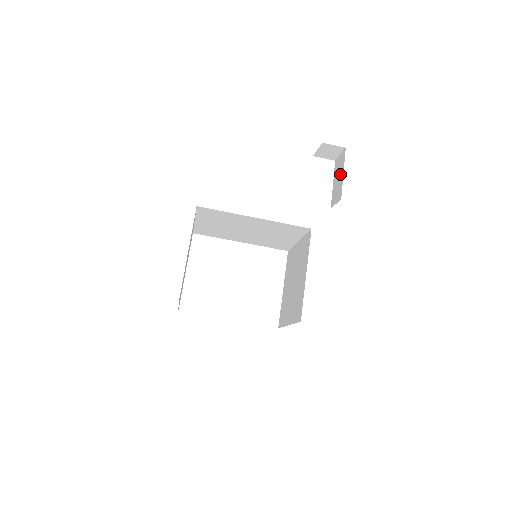
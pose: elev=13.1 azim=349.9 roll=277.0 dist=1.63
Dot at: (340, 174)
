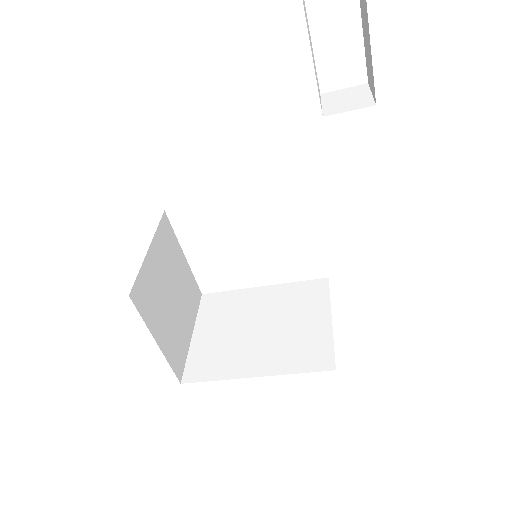
Dot at: (366, 31)
